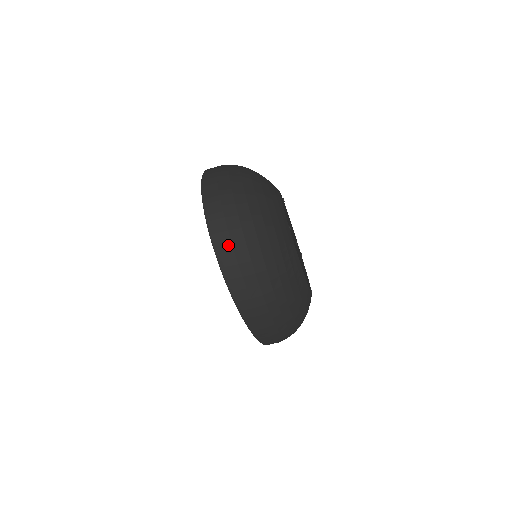
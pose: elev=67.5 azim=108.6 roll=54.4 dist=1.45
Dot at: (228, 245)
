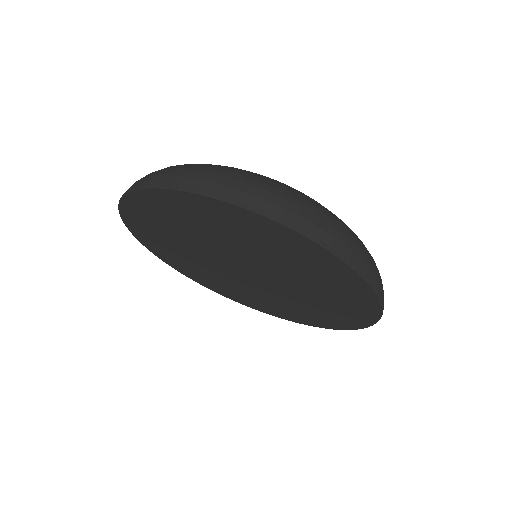
Dot at: occluded
